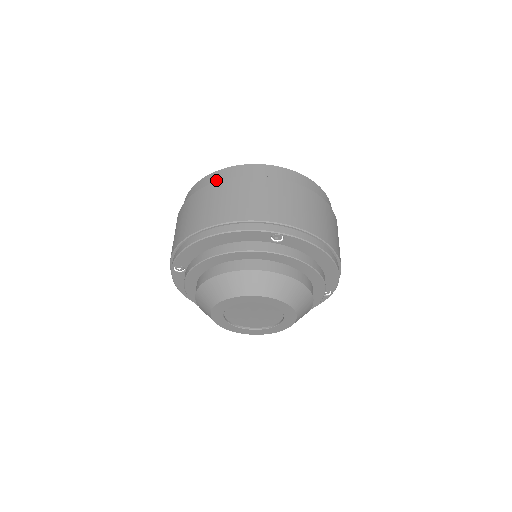
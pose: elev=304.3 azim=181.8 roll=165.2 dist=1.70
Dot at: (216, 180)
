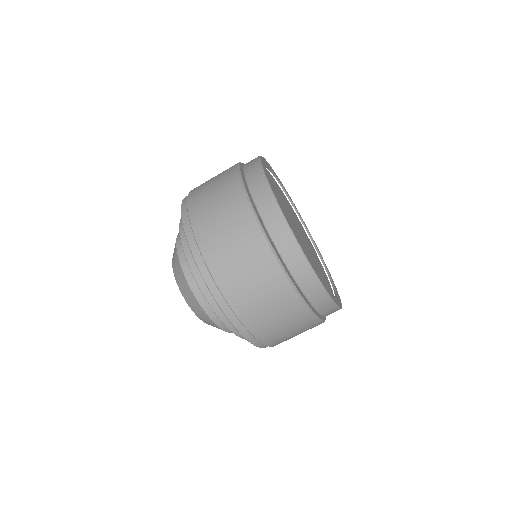
Dot at: (255, 192)
